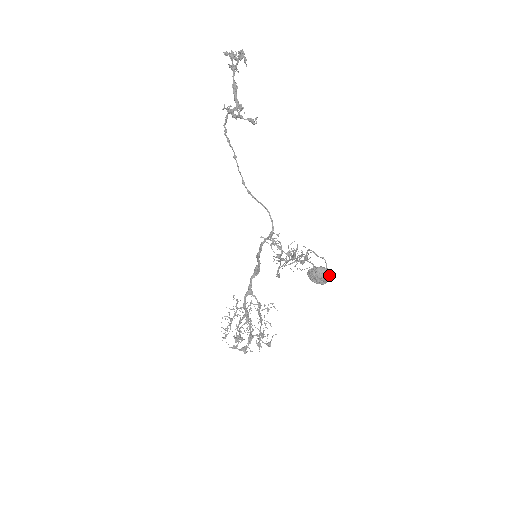
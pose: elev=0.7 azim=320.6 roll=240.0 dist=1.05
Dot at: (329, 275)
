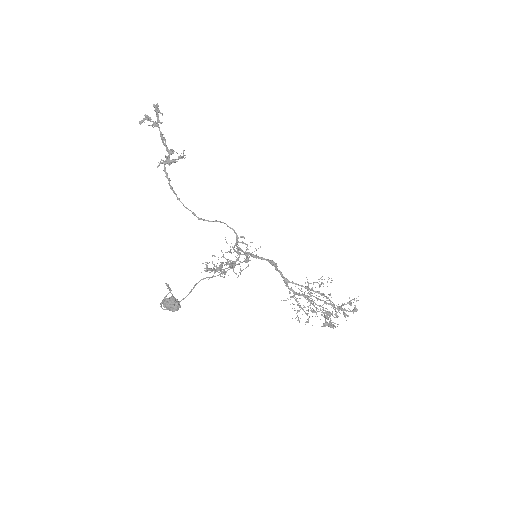
Dot at: (173, 302)
